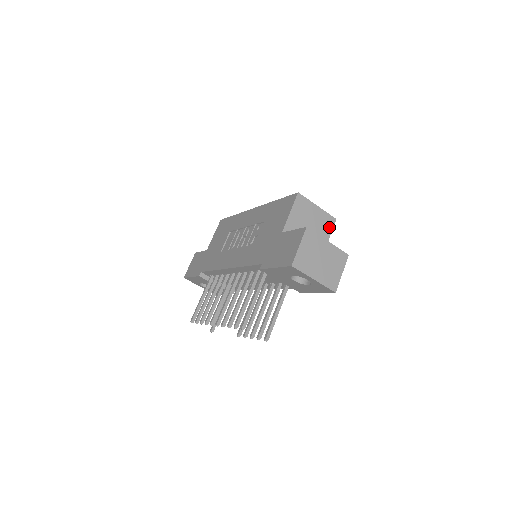
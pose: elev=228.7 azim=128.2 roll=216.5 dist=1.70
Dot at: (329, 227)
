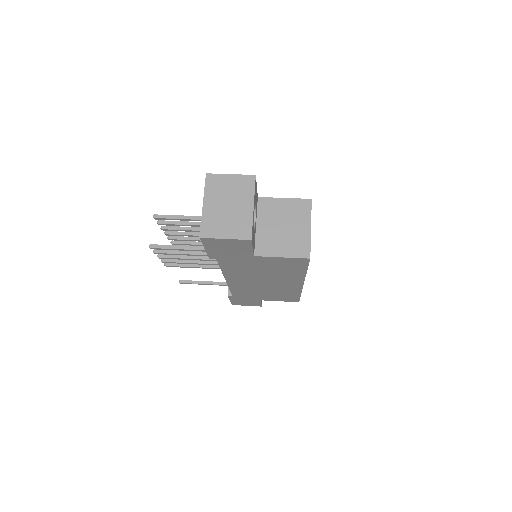
Dot at: (295, 252)
